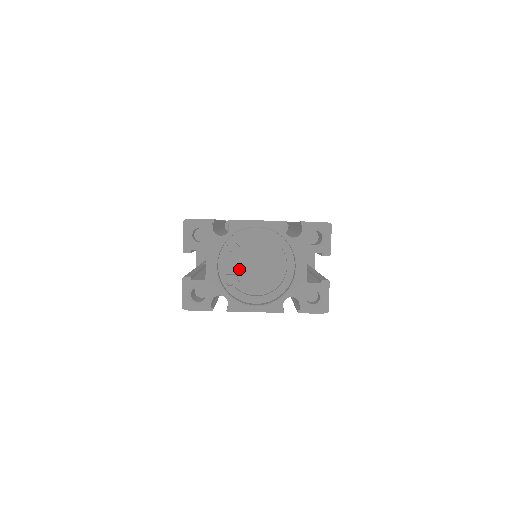
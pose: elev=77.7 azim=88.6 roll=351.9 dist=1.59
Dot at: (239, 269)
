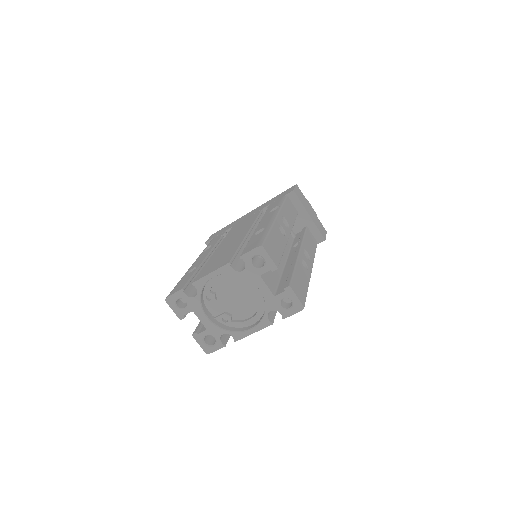
Dot at: (226, 307)
